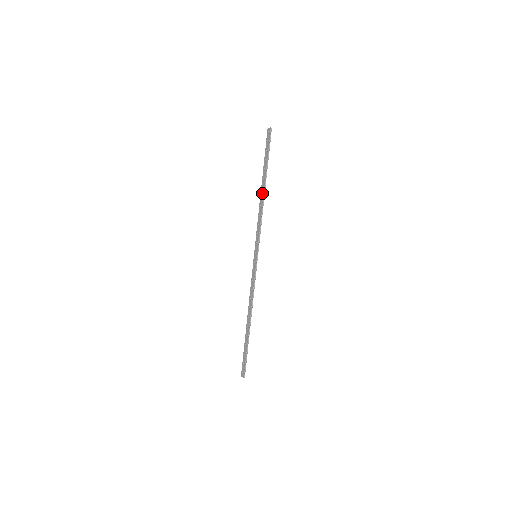
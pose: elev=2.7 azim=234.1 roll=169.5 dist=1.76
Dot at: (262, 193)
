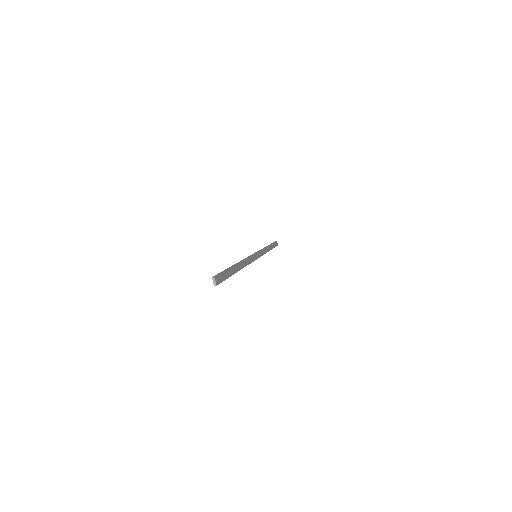
Dot at: occluded
